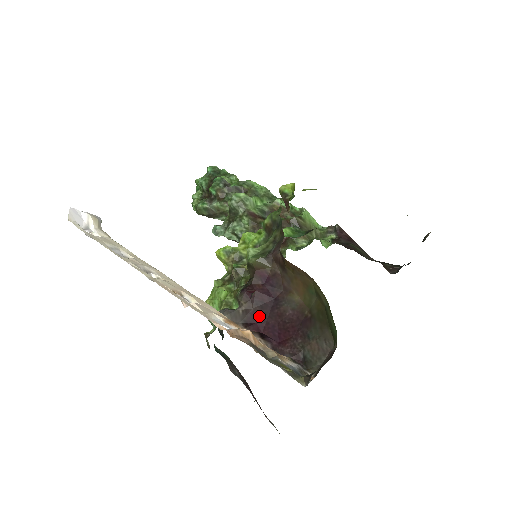
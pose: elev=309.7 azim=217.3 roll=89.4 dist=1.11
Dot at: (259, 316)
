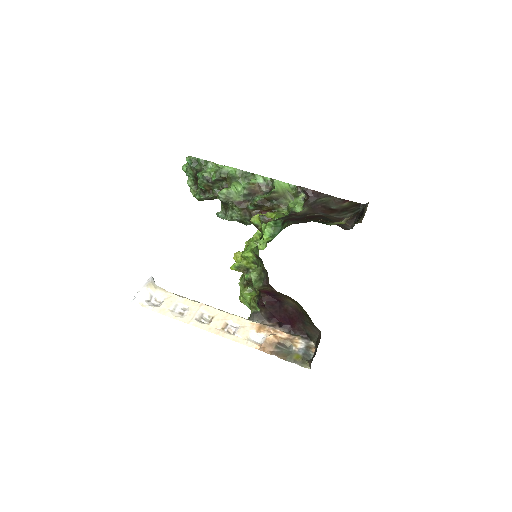
Dot at: (274, 314)
